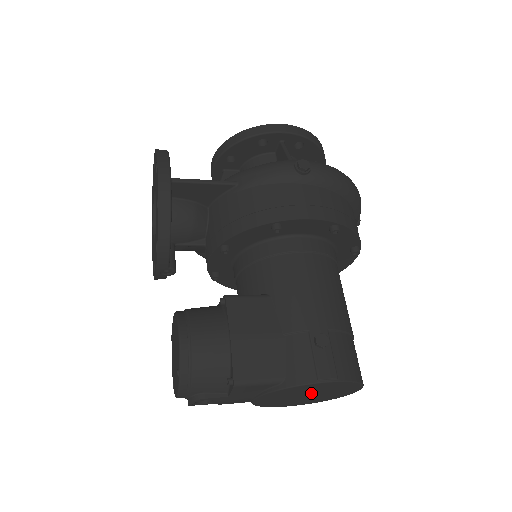
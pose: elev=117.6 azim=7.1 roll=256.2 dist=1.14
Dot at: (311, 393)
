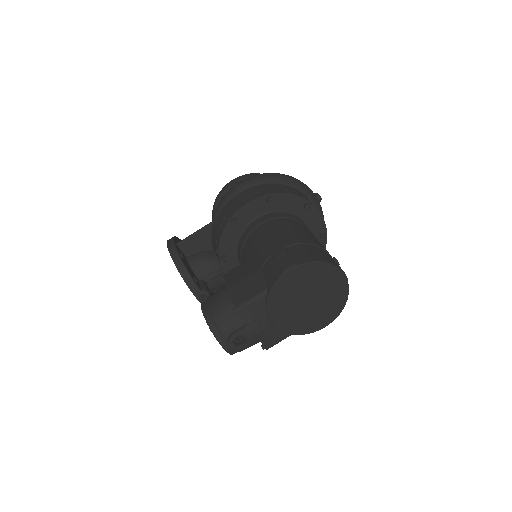
Dot at: (305, 294)
